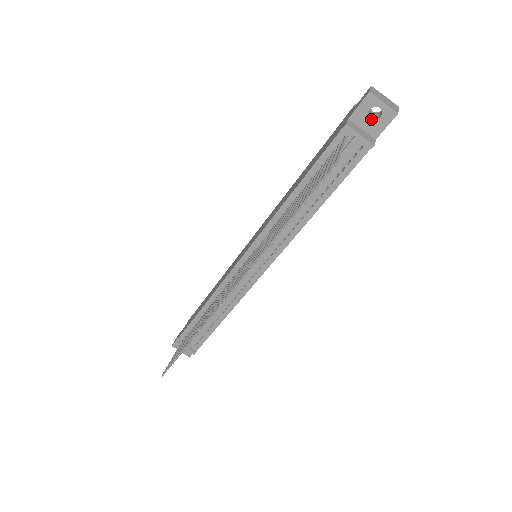
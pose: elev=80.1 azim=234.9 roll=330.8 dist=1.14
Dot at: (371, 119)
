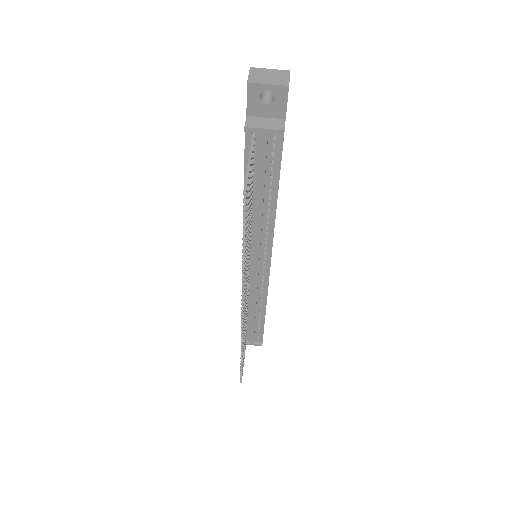
Dot at: (267, 104)
